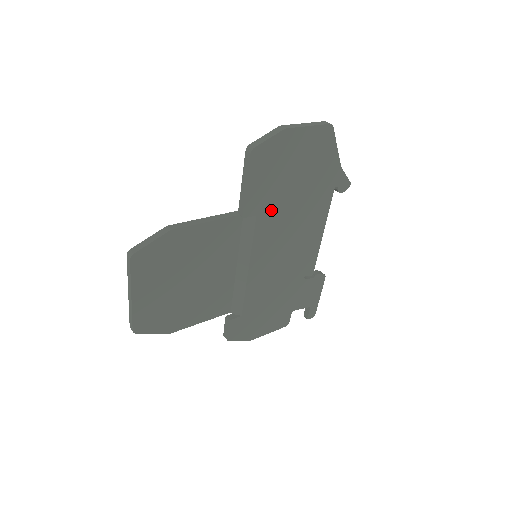
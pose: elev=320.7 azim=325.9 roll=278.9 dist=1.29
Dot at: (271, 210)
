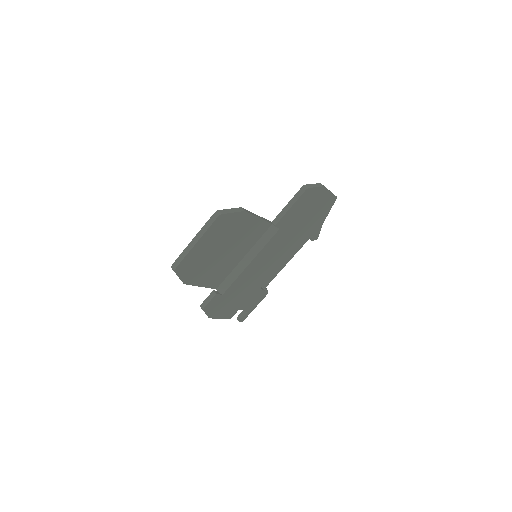
Dot at: (286, 230)
